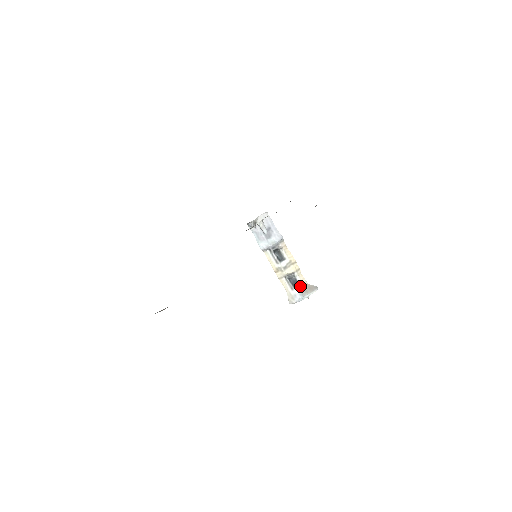
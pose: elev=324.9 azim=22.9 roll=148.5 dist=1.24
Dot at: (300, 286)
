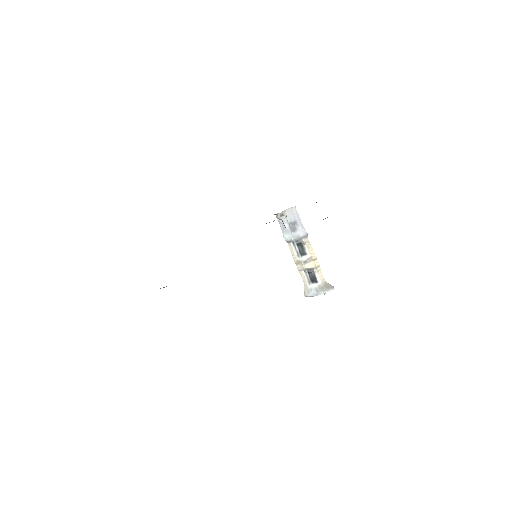
Dot at: (317, 282)
